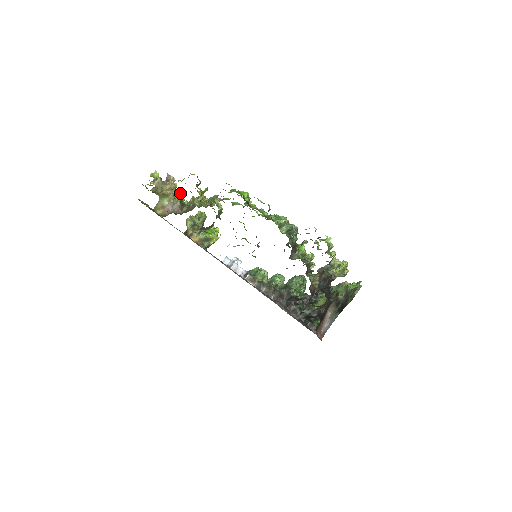
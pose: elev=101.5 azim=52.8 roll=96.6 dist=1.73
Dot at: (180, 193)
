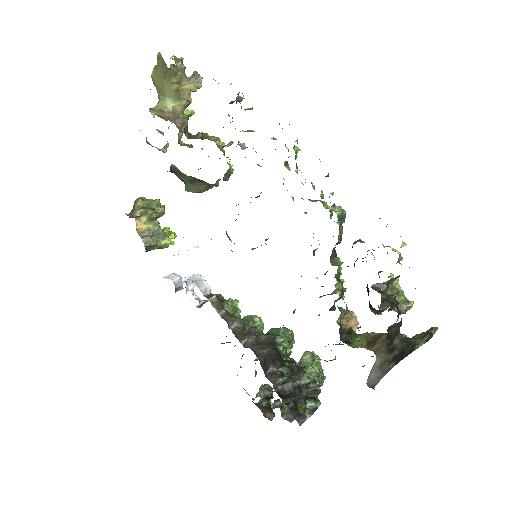
Dot at: occluded
